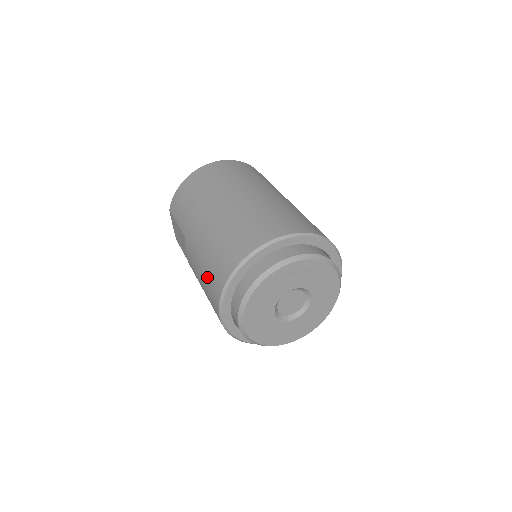
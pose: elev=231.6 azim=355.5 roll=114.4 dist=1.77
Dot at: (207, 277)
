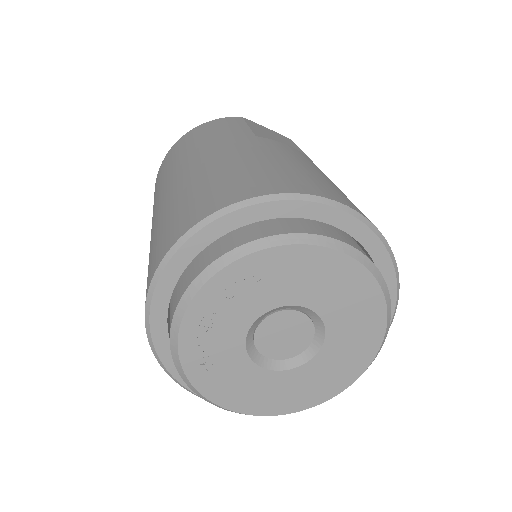
Dot at: occluded
